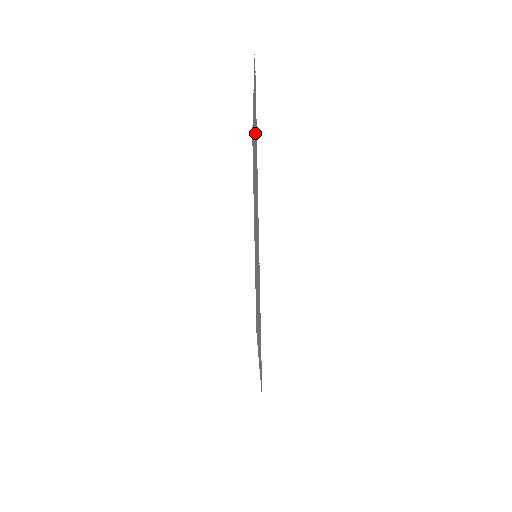
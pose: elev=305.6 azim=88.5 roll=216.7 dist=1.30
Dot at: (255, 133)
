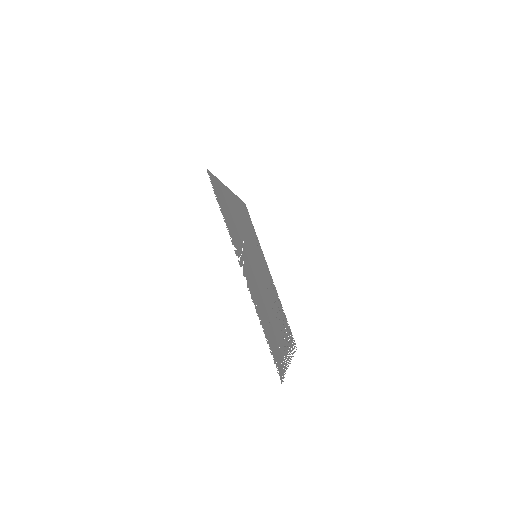
Dot at: (274, 339)
